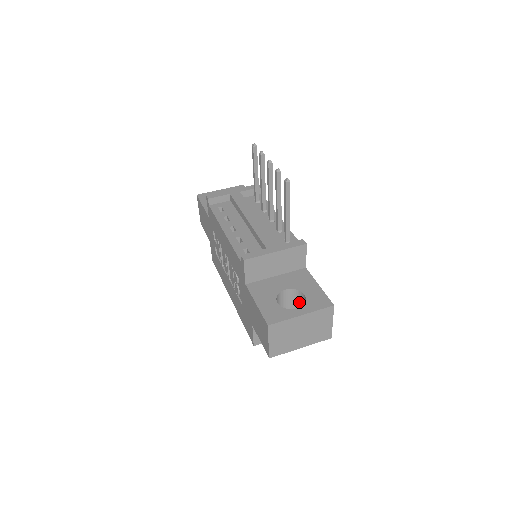
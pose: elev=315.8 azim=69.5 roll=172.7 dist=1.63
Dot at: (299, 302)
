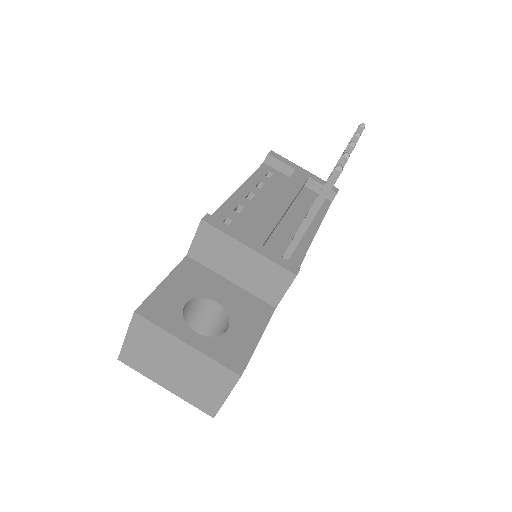
Dot at: occluded
